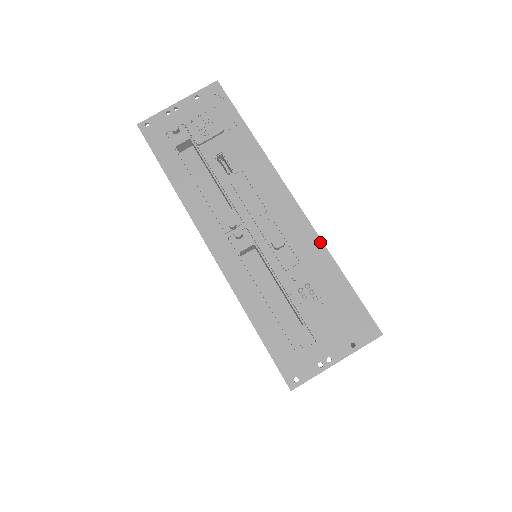
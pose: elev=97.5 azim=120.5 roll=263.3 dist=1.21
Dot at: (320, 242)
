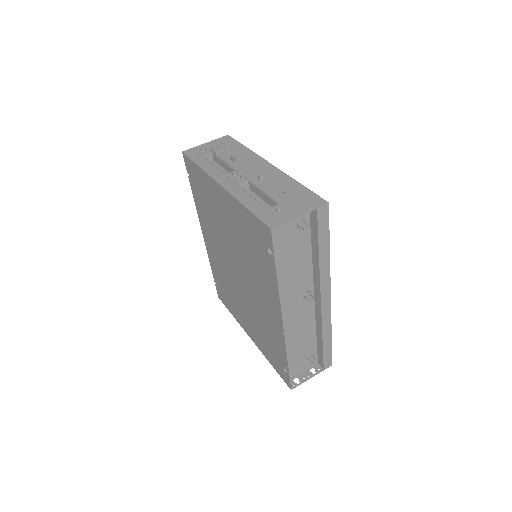
Dot at: (287, 176)
